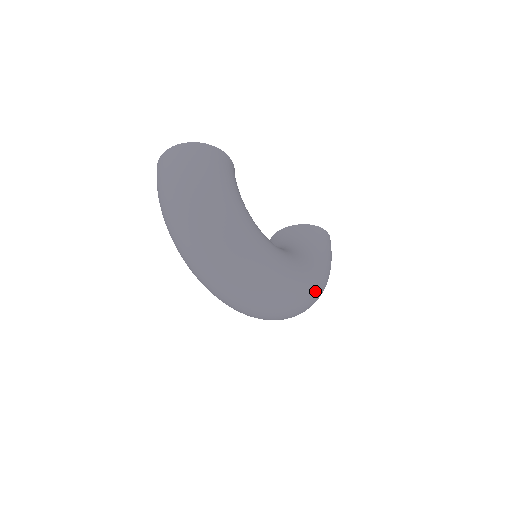
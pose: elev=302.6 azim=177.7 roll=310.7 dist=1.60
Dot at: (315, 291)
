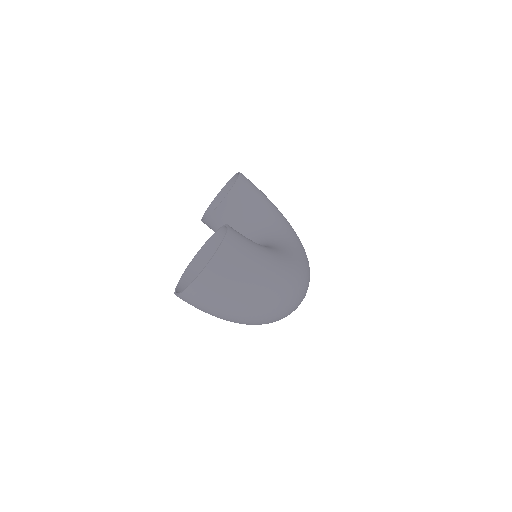
Dot at: occluded
